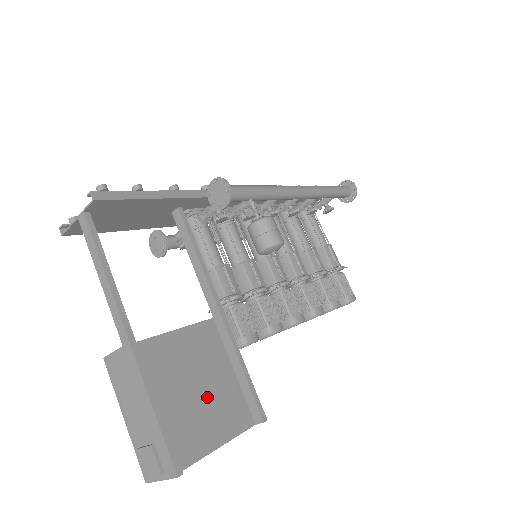
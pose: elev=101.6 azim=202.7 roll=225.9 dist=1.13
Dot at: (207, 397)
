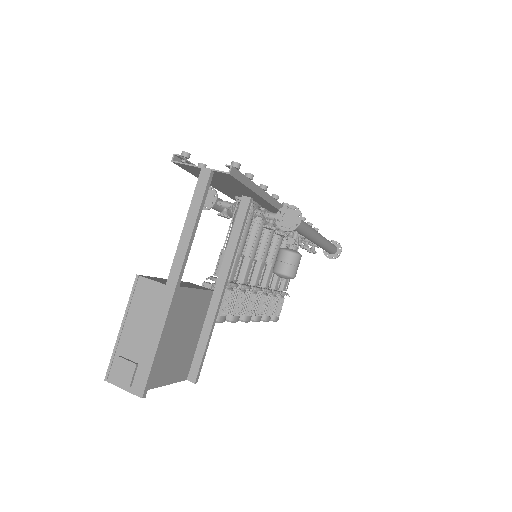
Dot at: (179, 347)
